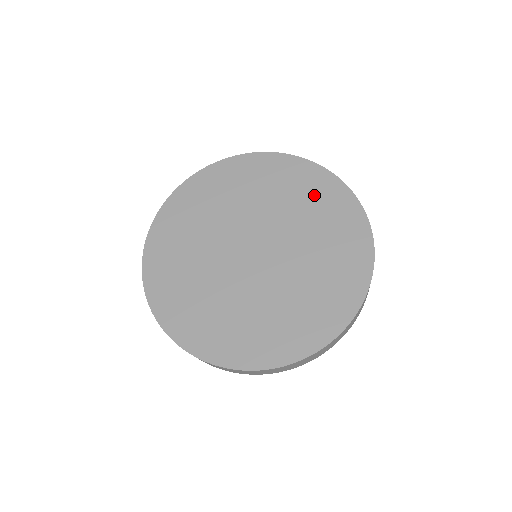
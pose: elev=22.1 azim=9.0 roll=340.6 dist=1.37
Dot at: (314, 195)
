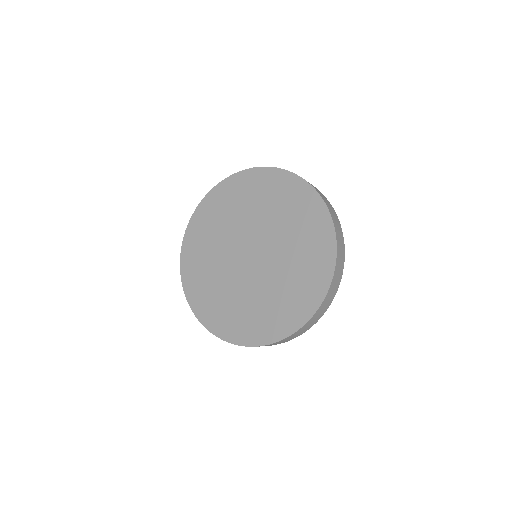
Dot at: (311, 255)
